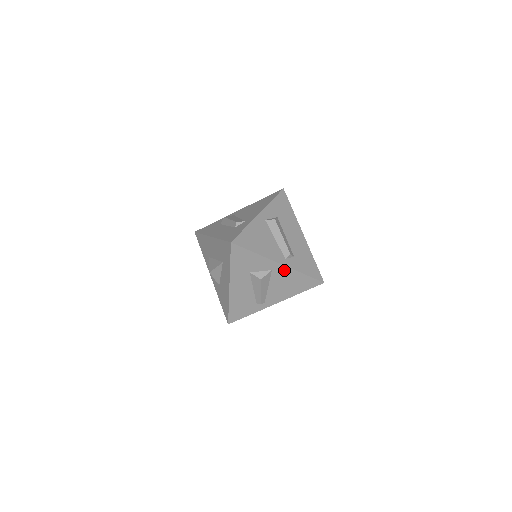
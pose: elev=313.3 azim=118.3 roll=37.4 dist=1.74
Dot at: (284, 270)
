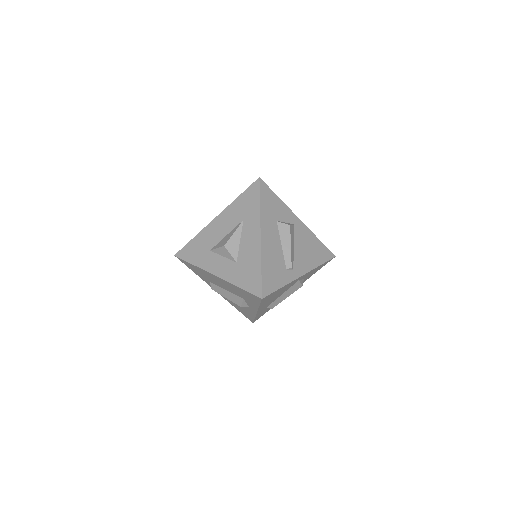
Dot at: (303, 228)
